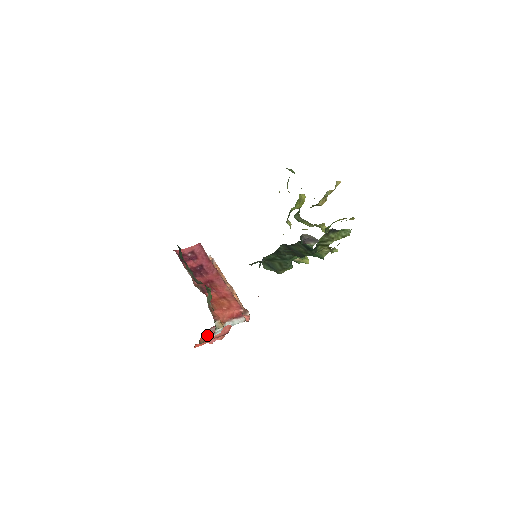
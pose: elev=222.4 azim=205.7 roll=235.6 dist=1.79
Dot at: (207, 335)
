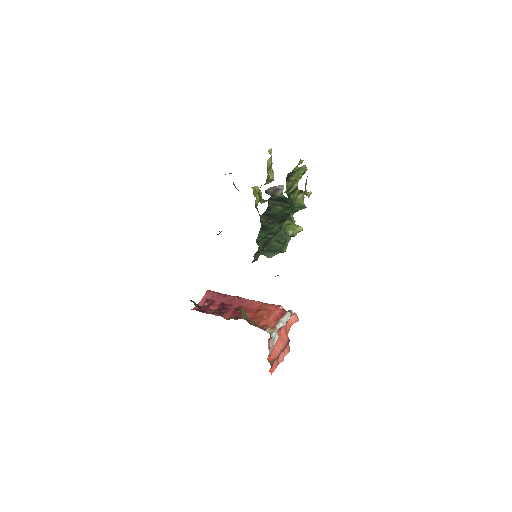
Dot at: (270, 350)
